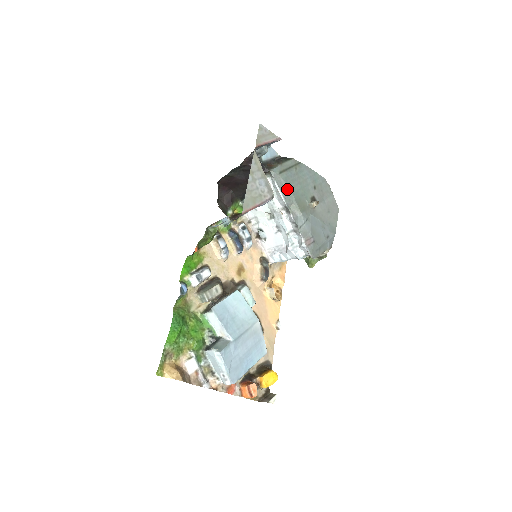
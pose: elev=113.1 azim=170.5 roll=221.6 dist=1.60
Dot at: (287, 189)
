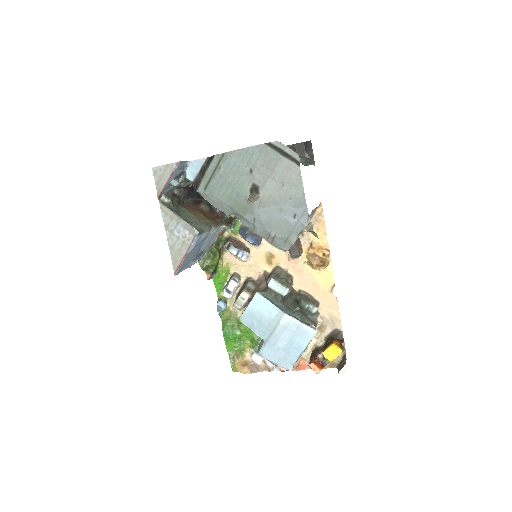
Dot at: (219, 201)
